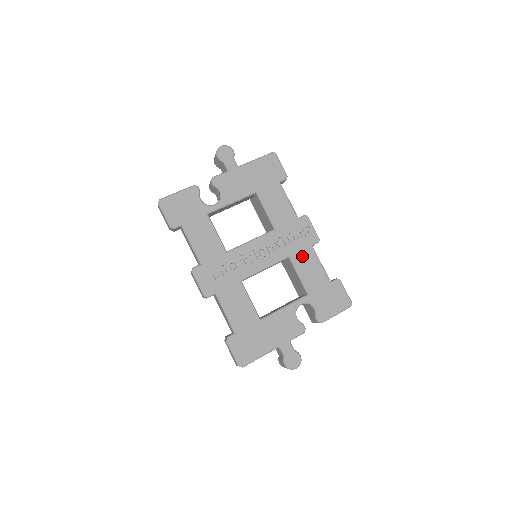
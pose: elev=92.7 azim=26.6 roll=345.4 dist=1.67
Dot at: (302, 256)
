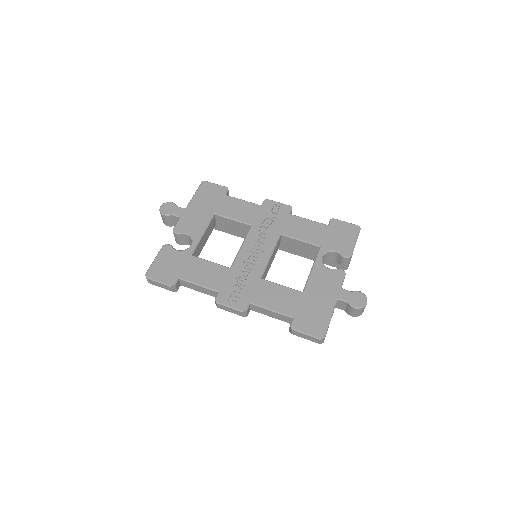
Dot at: (289, 226)
